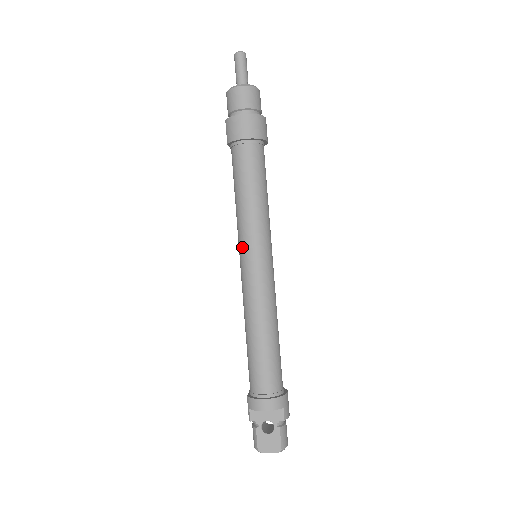
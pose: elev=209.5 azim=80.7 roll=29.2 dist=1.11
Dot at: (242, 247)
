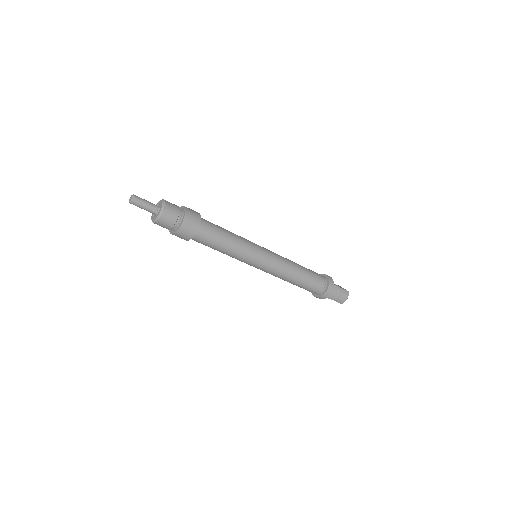
Dot at: occluded
